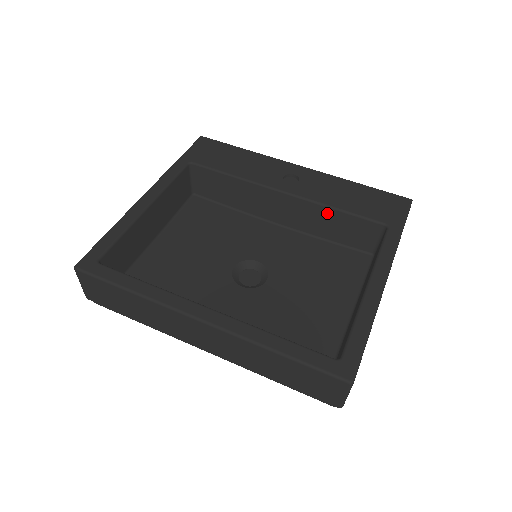
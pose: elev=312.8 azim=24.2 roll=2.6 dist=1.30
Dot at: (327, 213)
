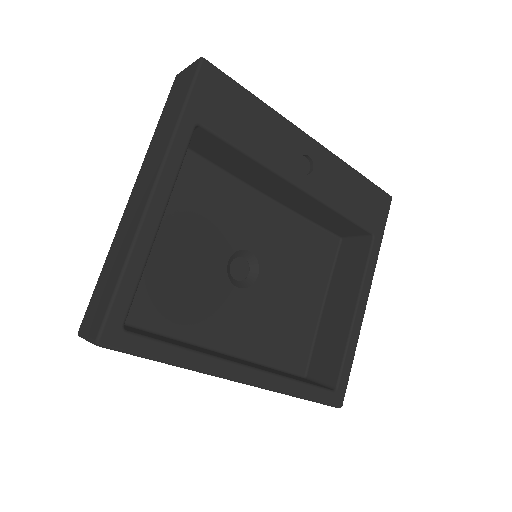
Dot at: (329, 212)
